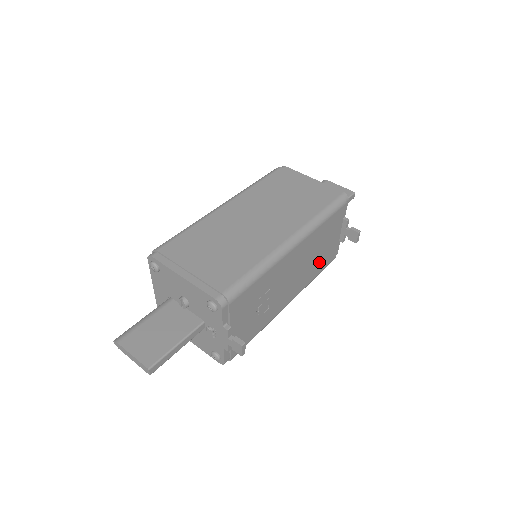
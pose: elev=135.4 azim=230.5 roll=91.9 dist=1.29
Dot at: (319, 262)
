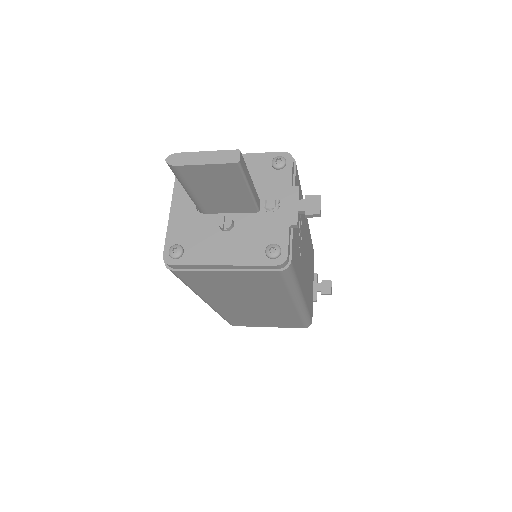
Dot at: (309, 293)
